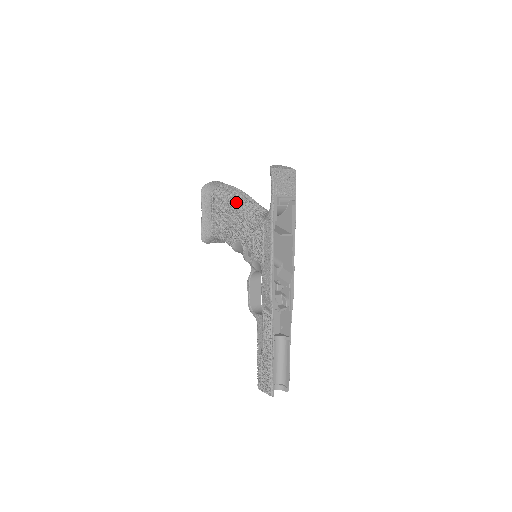
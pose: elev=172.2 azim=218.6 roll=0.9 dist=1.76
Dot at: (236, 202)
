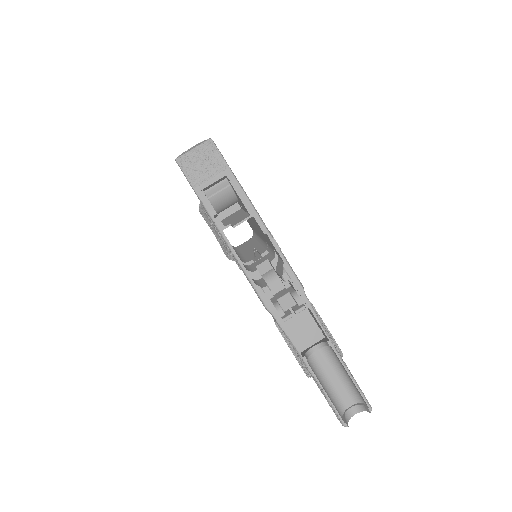
Dot at: occluded
